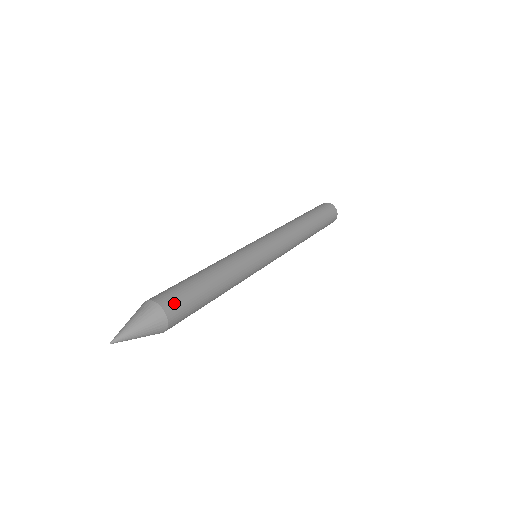
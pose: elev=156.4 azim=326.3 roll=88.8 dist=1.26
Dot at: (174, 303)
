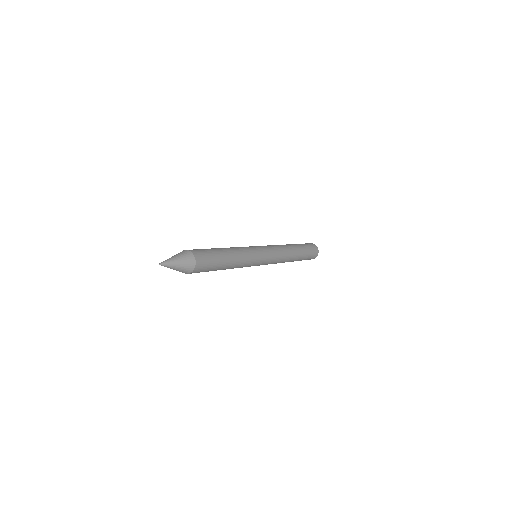
Dot at: (199, 252)
